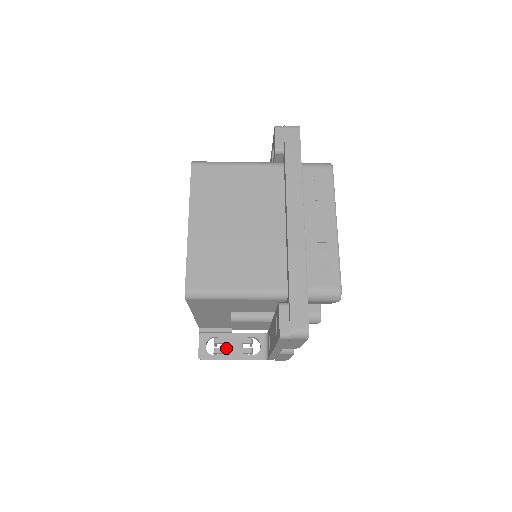
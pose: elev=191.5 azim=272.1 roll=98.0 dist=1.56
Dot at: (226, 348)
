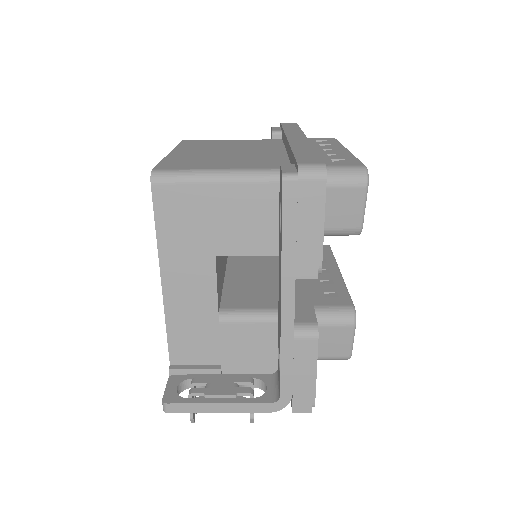
Dot at: (210, 387)
